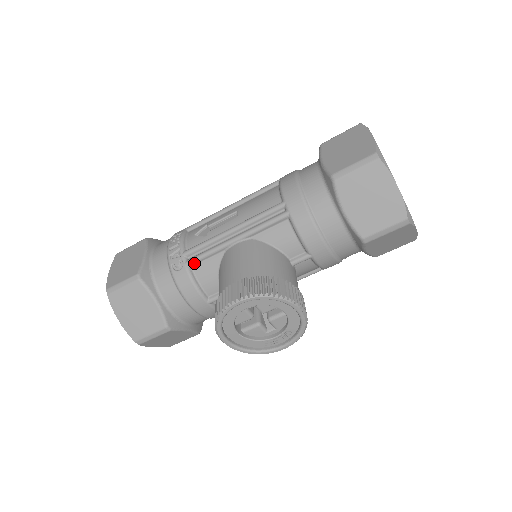
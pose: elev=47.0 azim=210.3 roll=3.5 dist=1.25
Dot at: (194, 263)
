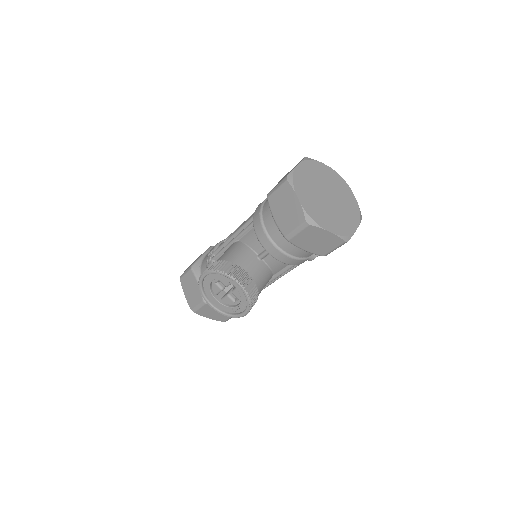
Dot at: (215, 258)
